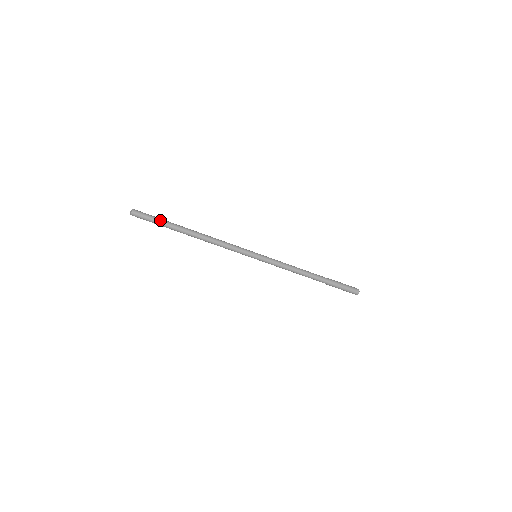
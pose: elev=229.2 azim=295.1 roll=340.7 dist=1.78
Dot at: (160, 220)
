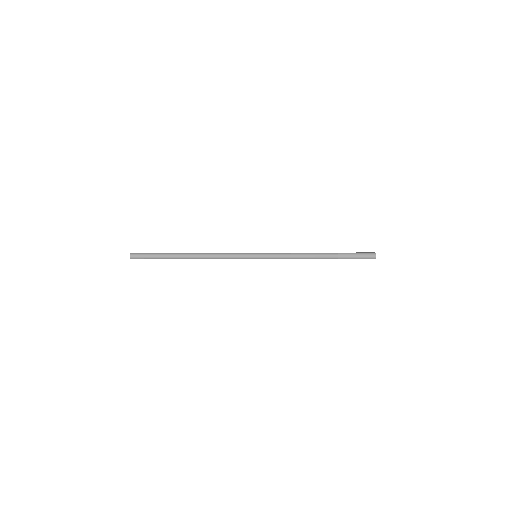
Dot at: (156, 256)
